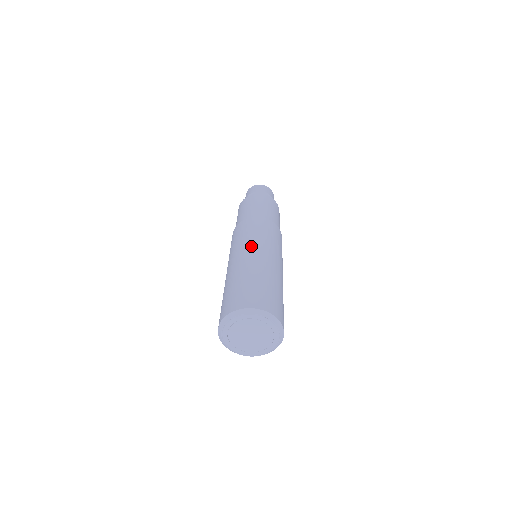
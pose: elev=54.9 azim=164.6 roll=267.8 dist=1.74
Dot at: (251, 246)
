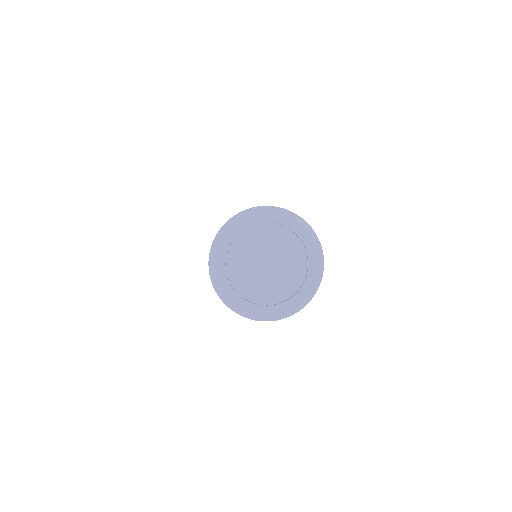
Dot at: occluded
